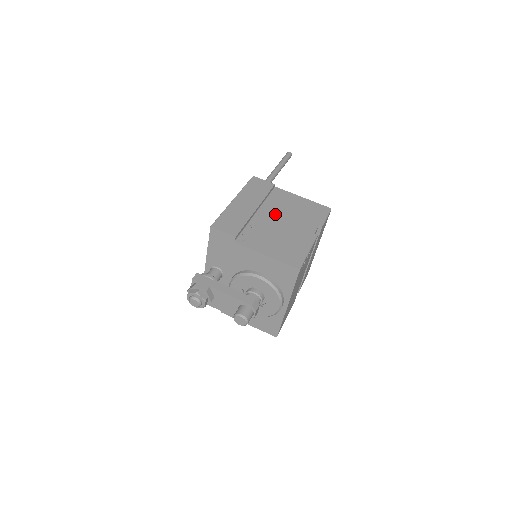
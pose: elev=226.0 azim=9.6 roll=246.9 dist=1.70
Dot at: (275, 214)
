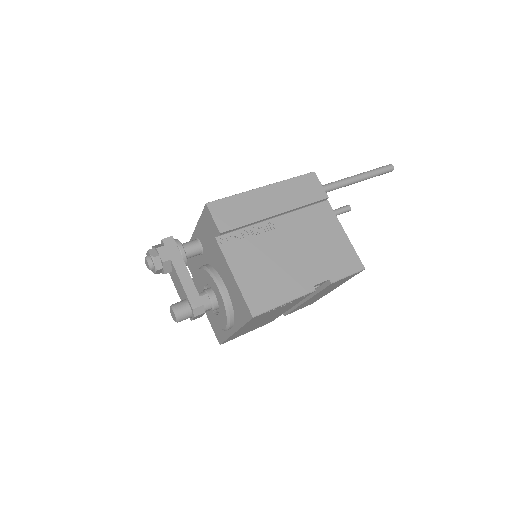
Dot at: (293, 233)
